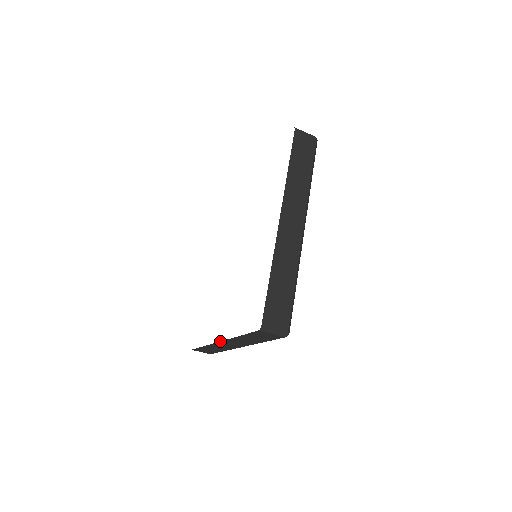
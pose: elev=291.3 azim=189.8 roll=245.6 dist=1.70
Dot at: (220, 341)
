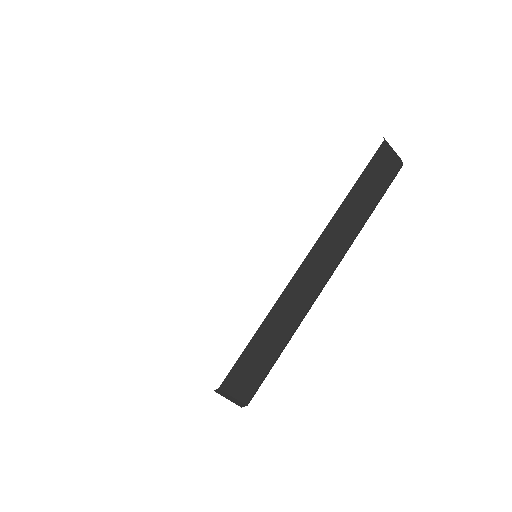
Dot at: occluded
